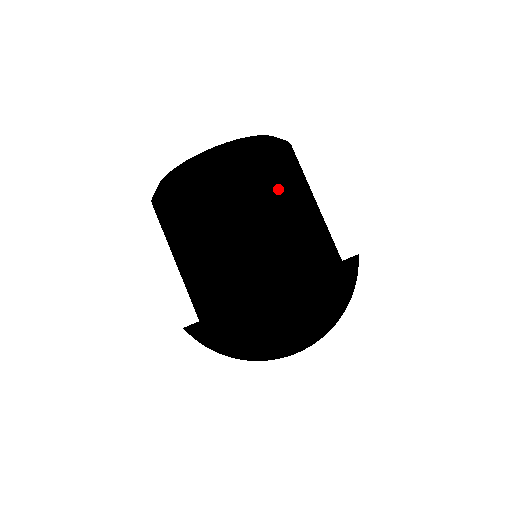
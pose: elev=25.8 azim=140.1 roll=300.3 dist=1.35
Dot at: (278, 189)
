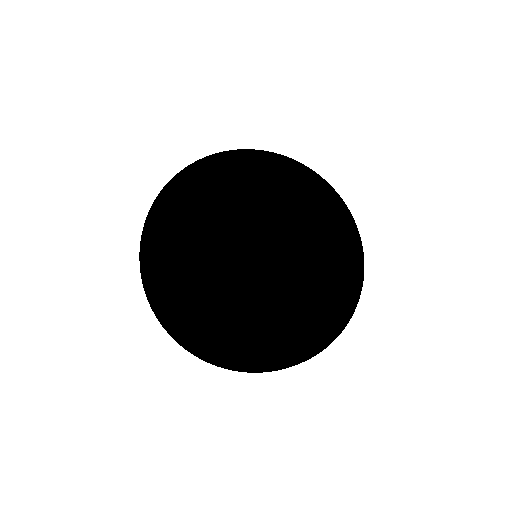
Dot at: occluded
